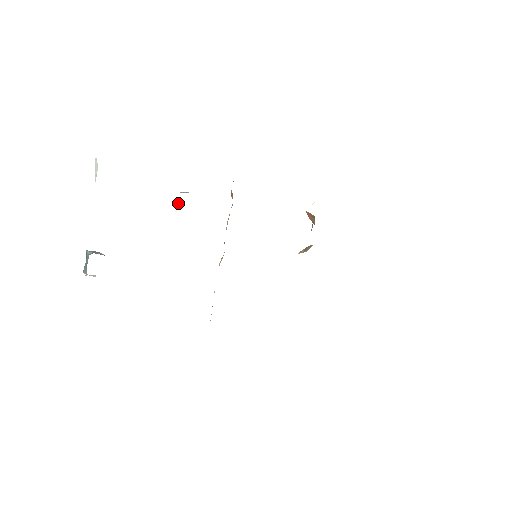
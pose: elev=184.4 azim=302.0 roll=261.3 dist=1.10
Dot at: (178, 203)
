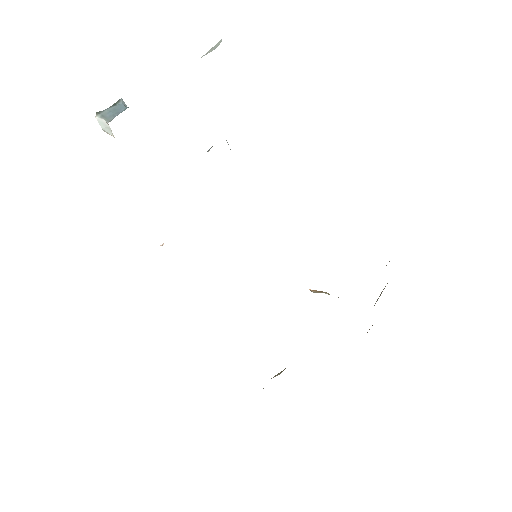
Dot at: occluded
